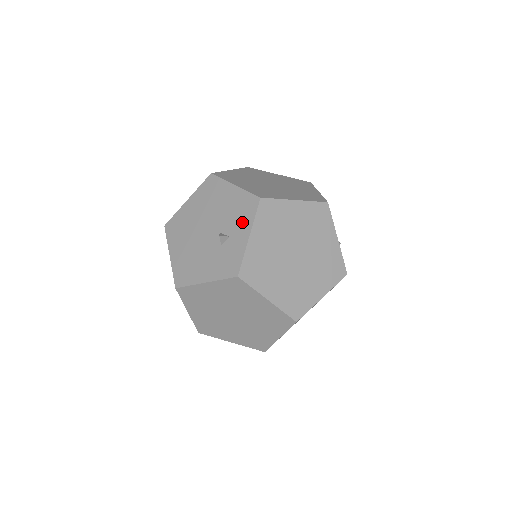
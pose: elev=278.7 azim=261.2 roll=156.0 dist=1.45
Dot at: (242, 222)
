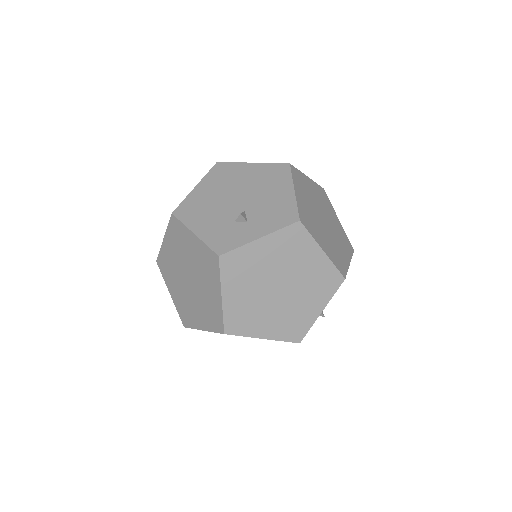
Dot at: (267, 222)
